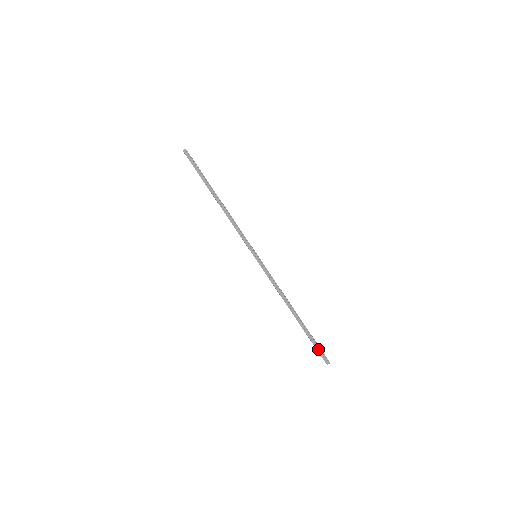
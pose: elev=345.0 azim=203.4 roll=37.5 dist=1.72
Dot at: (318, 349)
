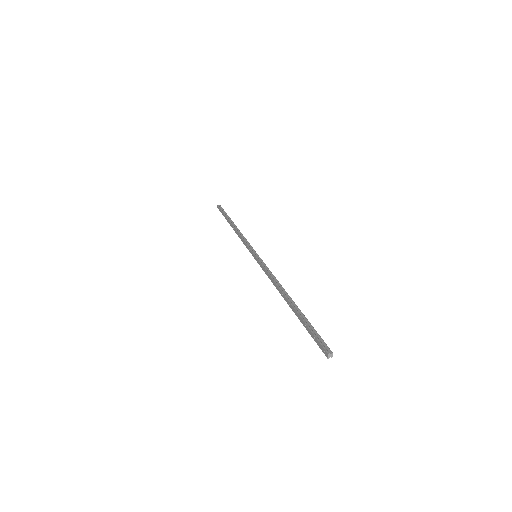
Dot at: (313, 336)
